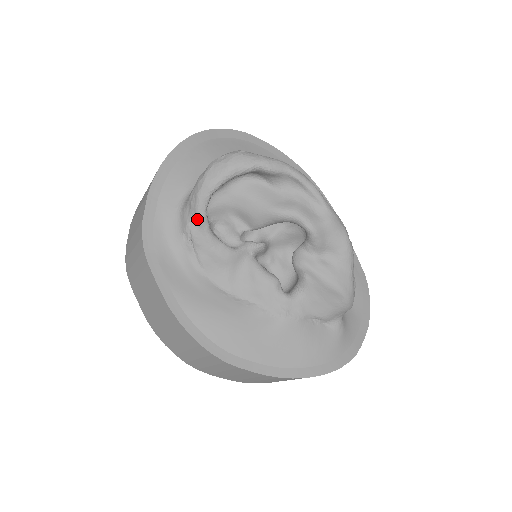
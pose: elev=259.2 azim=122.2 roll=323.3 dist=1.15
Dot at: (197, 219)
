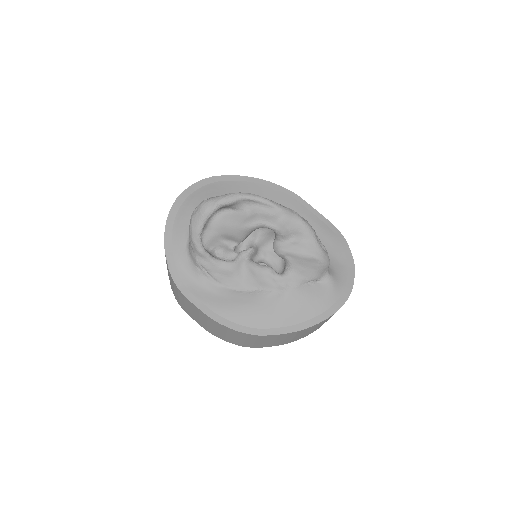
Dot at: (200, 254)
